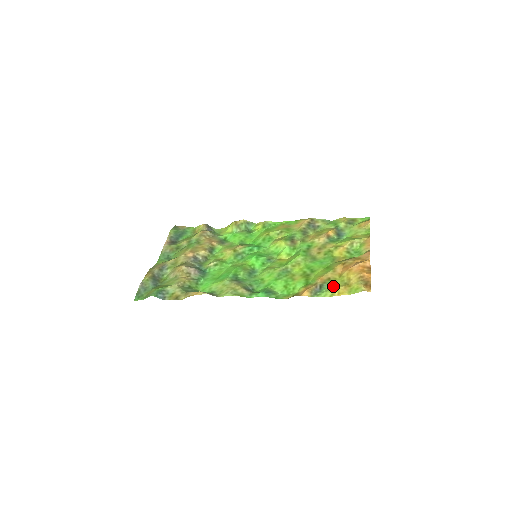
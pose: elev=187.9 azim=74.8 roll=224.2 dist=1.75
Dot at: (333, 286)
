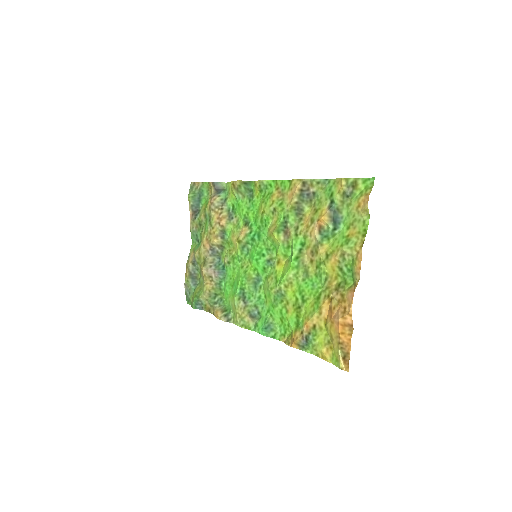
Dot at: (317, 342)
